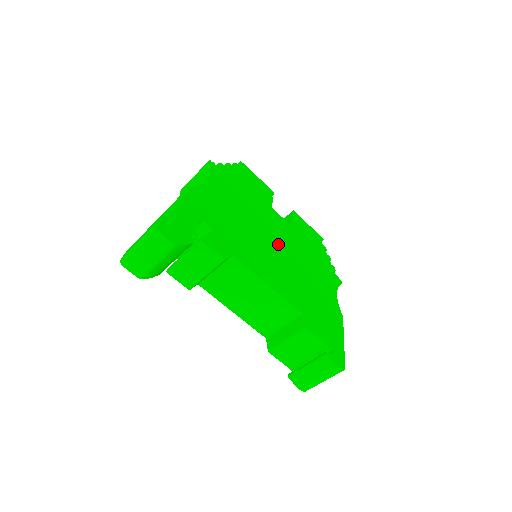
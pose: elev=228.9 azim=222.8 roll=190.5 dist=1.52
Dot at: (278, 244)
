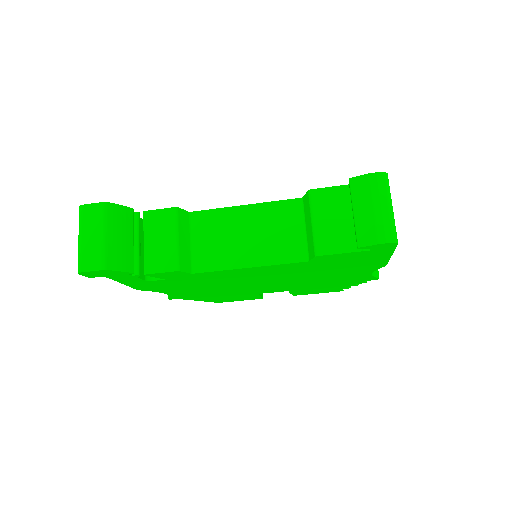
Dot at: occluded
